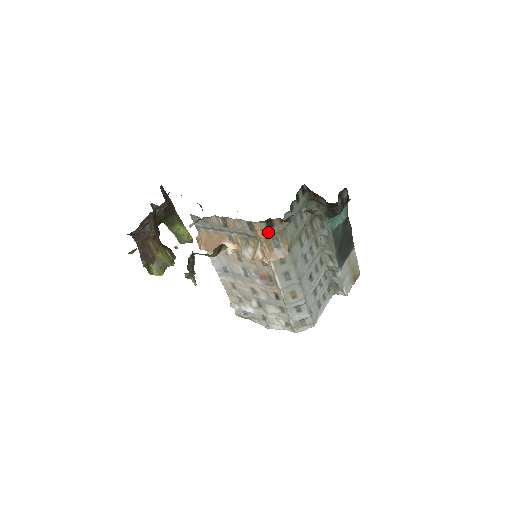
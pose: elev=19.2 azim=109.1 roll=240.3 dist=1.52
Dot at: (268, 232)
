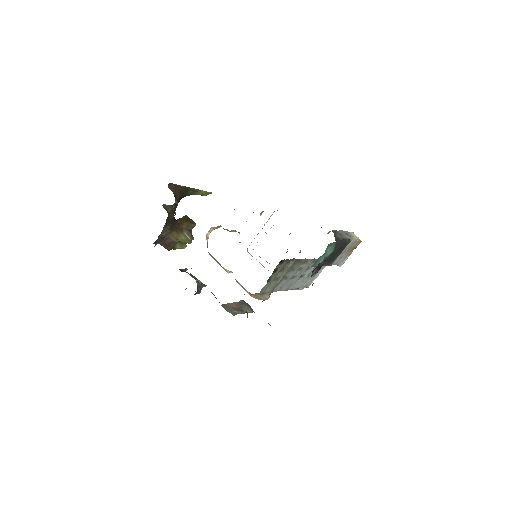
Dot at: occluded
